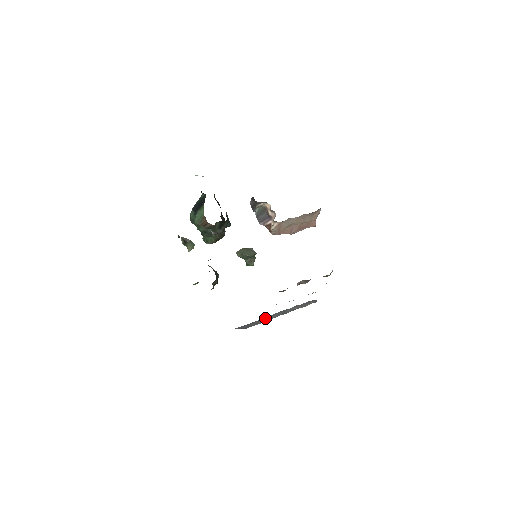
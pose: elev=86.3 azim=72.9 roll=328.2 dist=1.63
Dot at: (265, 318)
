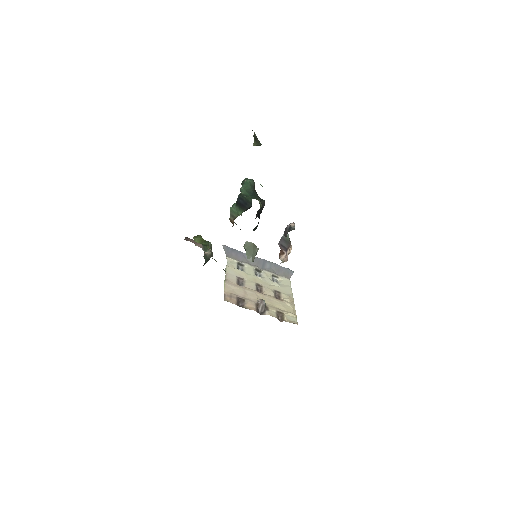
Dot at: occluded
